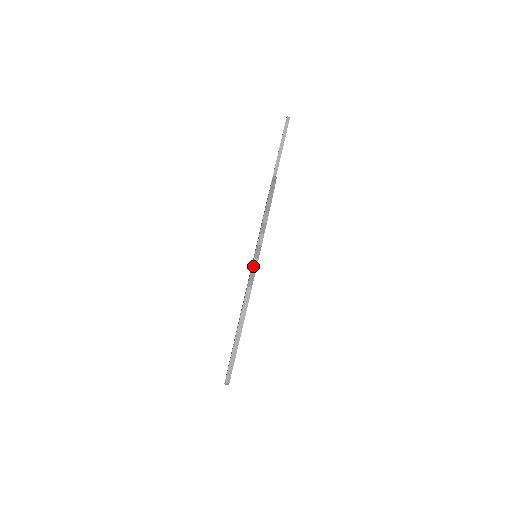
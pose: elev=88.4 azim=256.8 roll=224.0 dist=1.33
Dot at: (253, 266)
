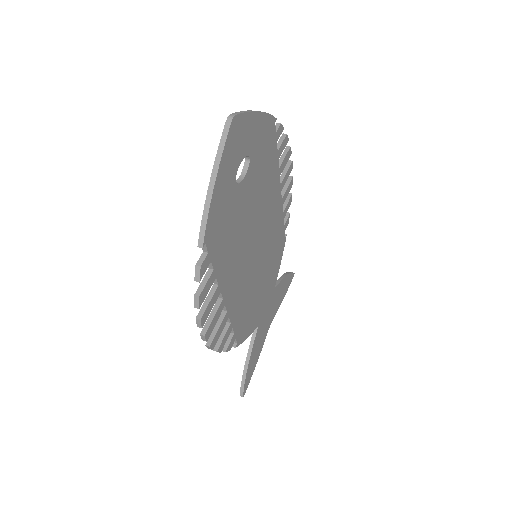
Dot at: (279, 125)
